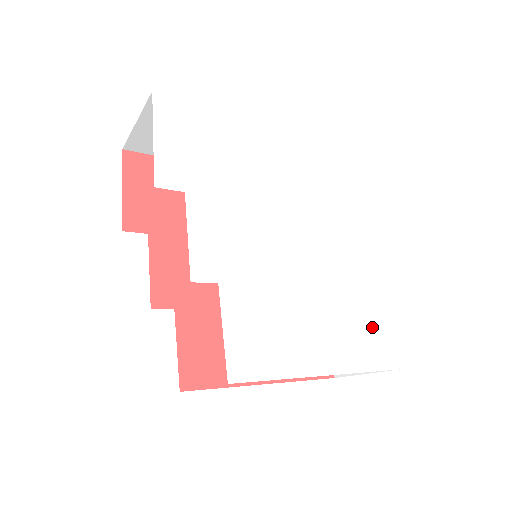
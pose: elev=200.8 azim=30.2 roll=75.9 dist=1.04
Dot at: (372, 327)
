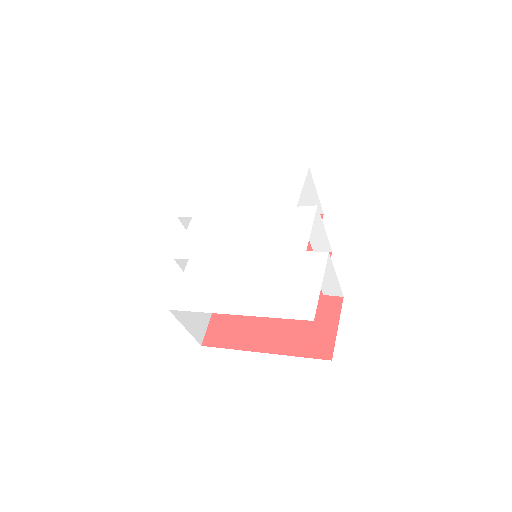
Dot at: (297, 288)
